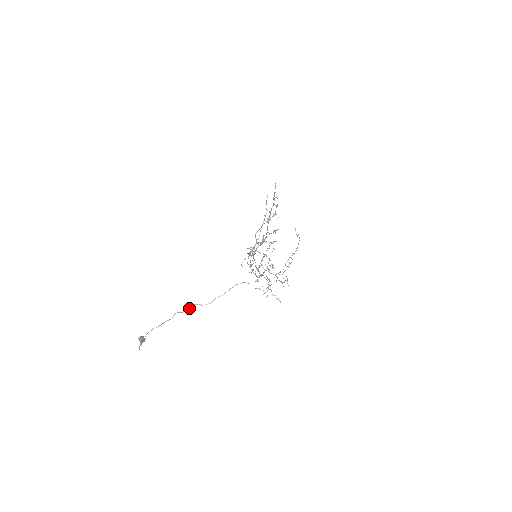
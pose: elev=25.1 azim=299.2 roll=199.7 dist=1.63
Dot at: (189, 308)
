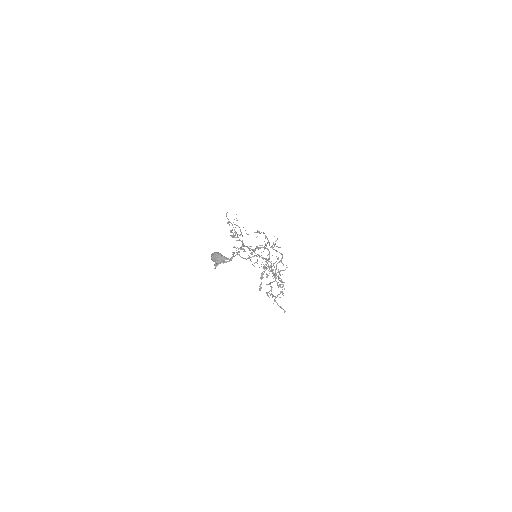
Dot at: (247, 258)
